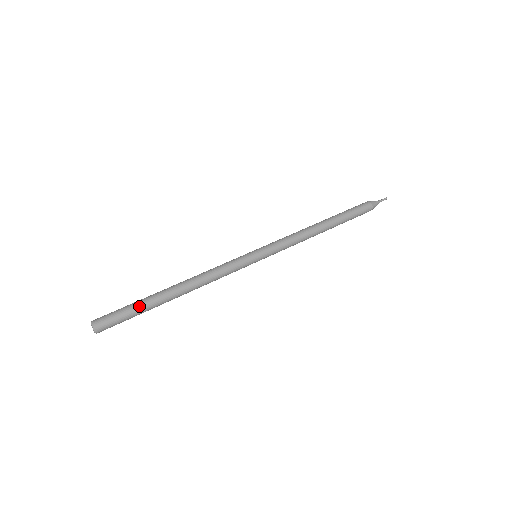
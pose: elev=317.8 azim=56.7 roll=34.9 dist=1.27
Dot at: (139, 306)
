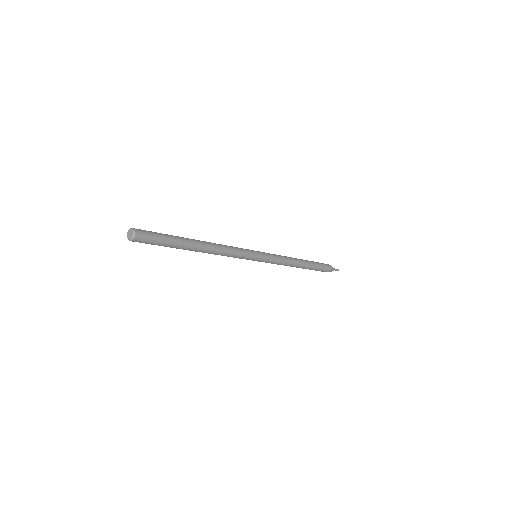
Dot at: (168, 235)
